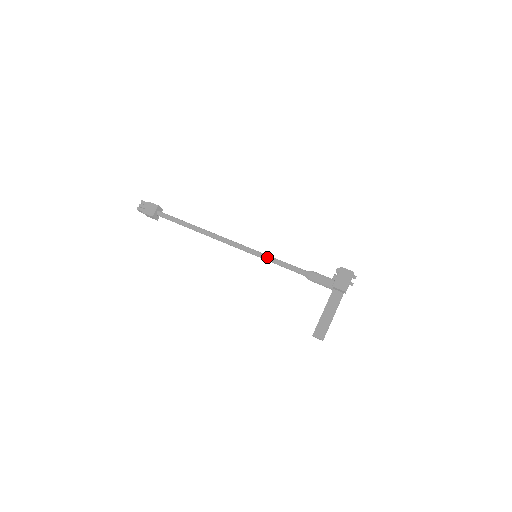
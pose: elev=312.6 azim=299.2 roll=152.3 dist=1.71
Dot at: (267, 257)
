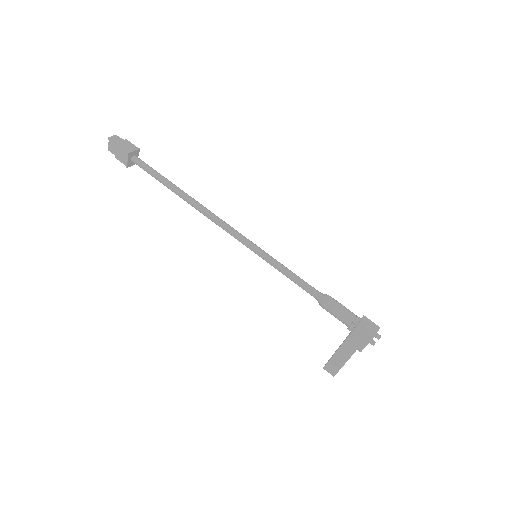
Dot at: (269, 263)
